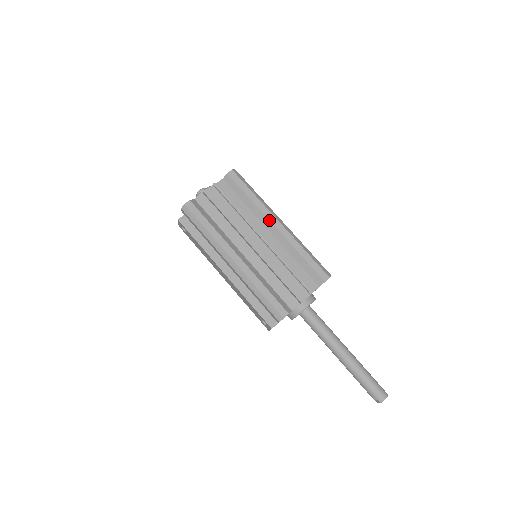
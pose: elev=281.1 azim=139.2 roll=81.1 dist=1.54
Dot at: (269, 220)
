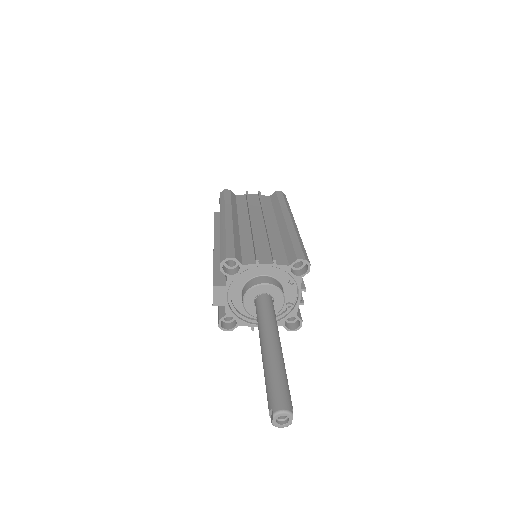
Dot at: (283, 216)
